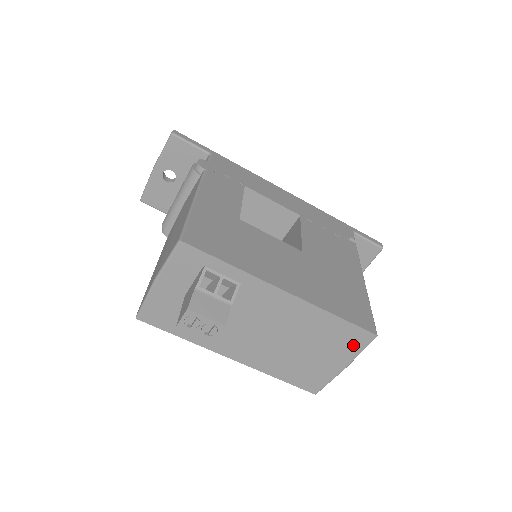
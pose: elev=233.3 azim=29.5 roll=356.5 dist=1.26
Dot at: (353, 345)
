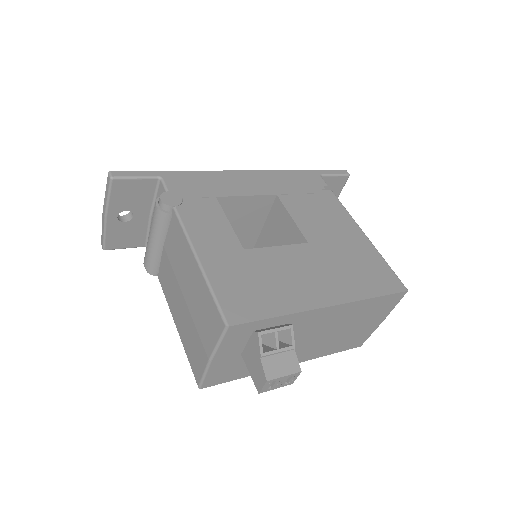
Dot at: (389, 306)
